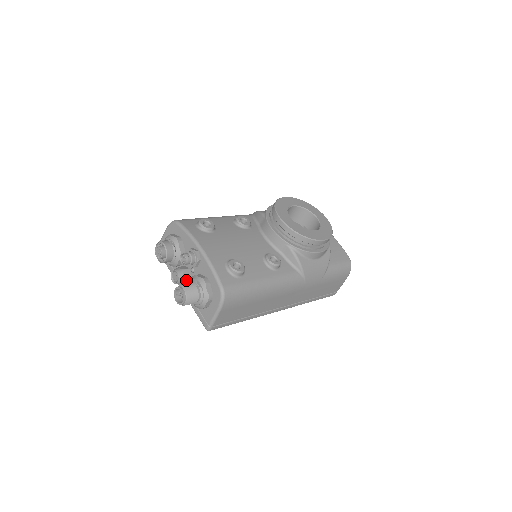
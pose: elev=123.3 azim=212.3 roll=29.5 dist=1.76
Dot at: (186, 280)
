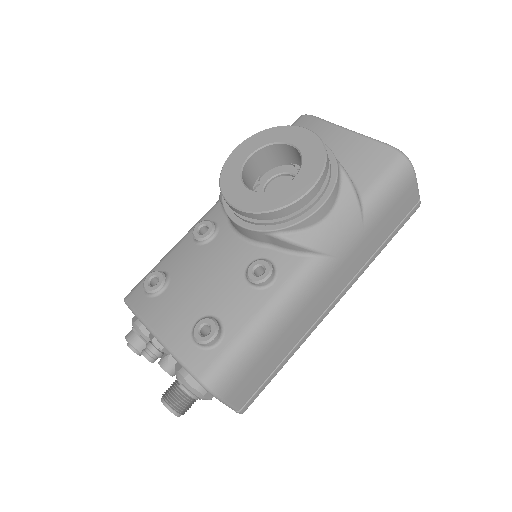
Dot at: occluded
